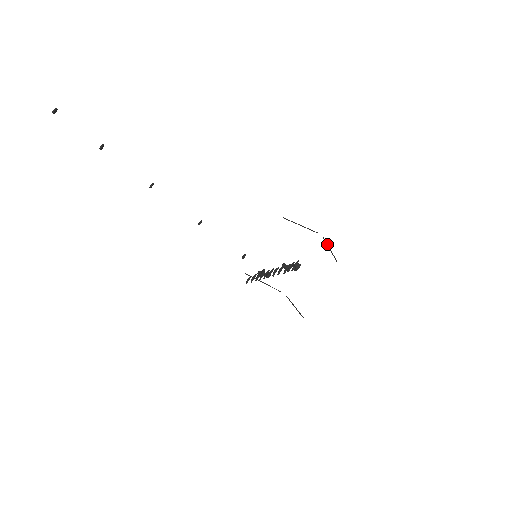
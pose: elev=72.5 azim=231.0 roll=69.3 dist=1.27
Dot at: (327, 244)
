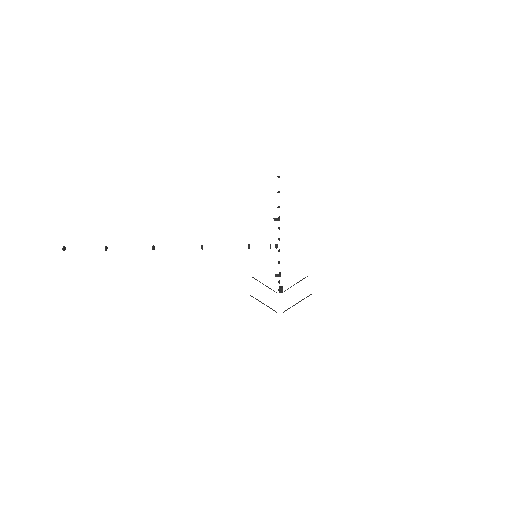
Dot at: occluded
